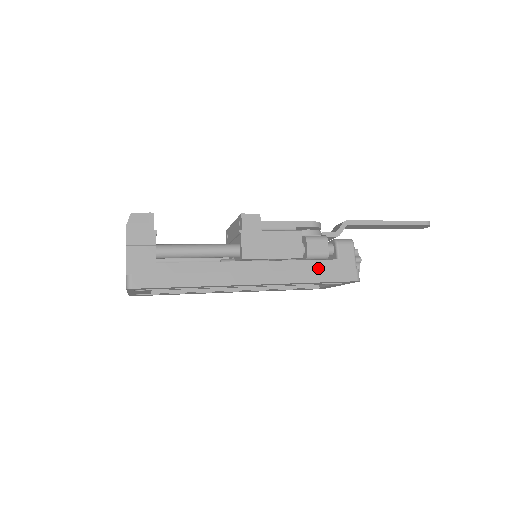
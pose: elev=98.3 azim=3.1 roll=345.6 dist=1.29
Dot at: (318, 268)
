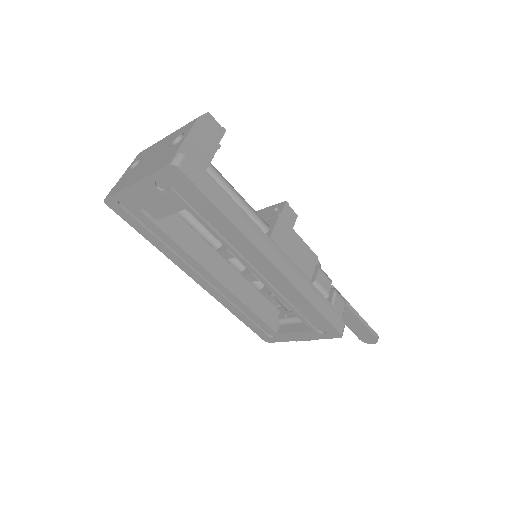
Dot at: occluded
